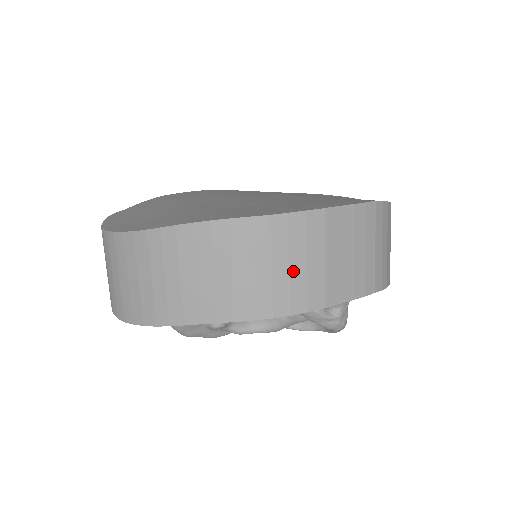
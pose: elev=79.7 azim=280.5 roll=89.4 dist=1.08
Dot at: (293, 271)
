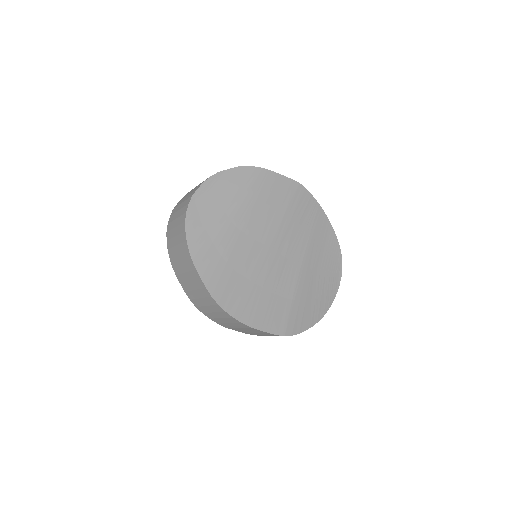
Dot at: (221, 319)
